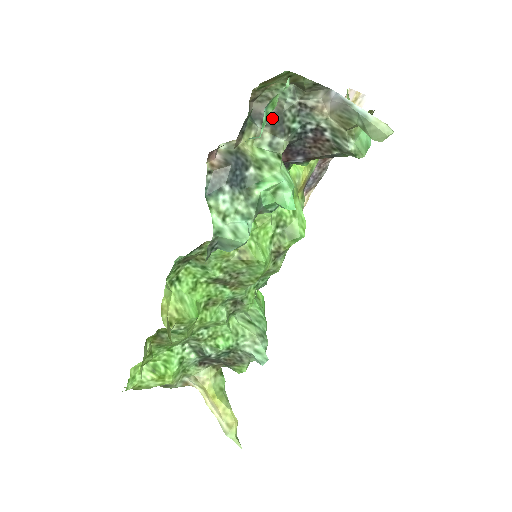
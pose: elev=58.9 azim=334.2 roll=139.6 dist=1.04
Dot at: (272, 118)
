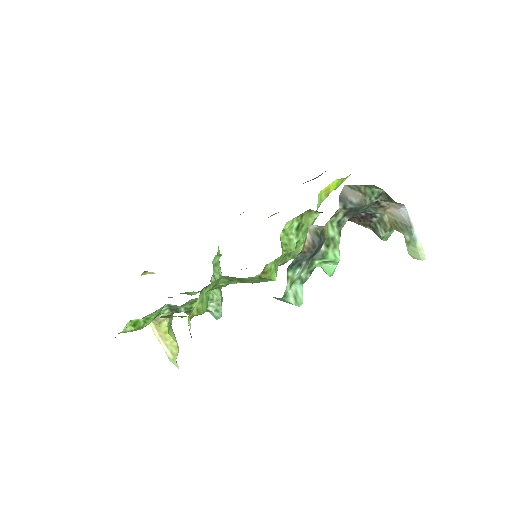
Dot at: (354, 207)
